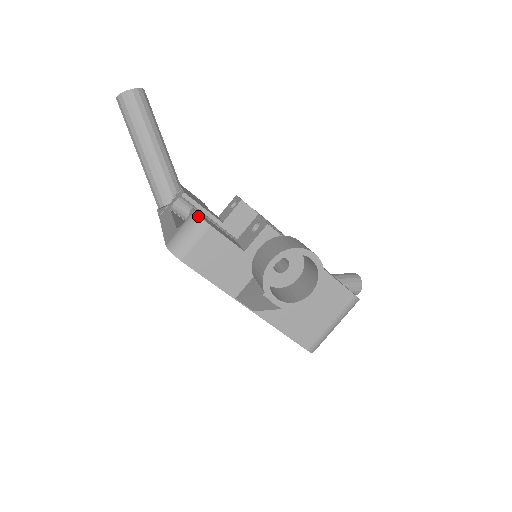
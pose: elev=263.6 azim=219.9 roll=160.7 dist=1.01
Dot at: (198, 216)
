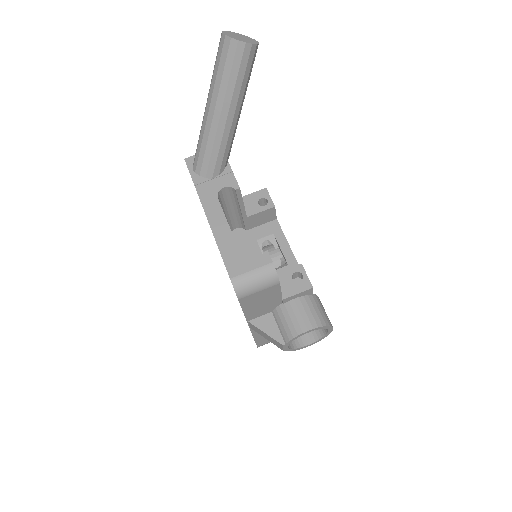
Dot at: (275, 271)
